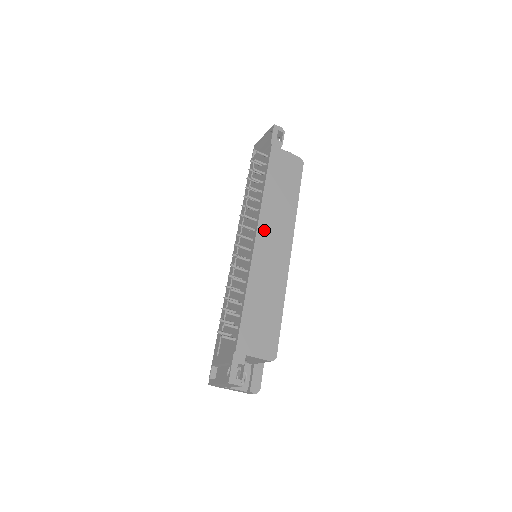
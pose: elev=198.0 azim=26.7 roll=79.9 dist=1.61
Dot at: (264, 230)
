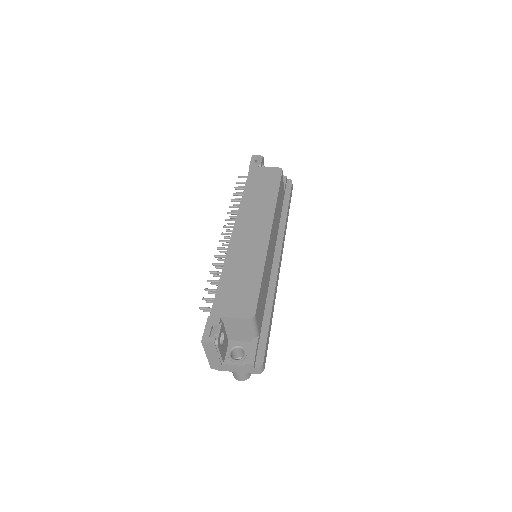
Dot at: (242, 223)
